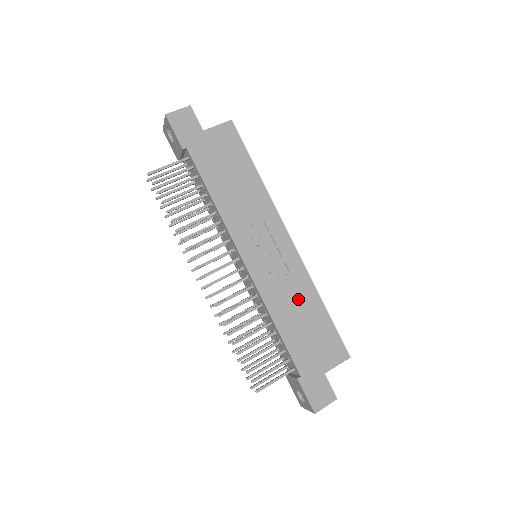
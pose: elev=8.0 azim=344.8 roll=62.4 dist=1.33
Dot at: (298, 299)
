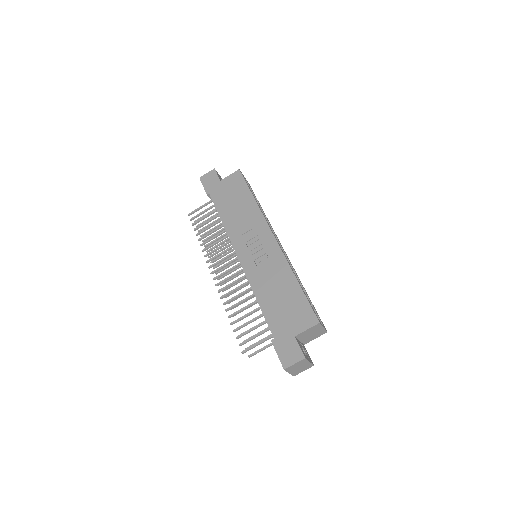
Dot at: (276, 279)
